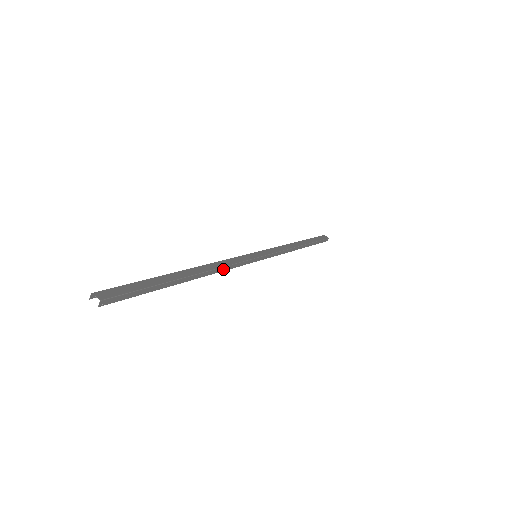
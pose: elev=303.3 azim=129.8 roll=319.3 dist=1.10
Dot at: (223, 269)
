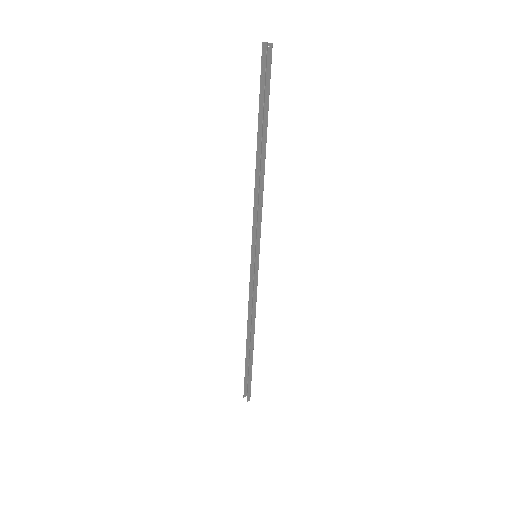
Dot at: (260, 199)
